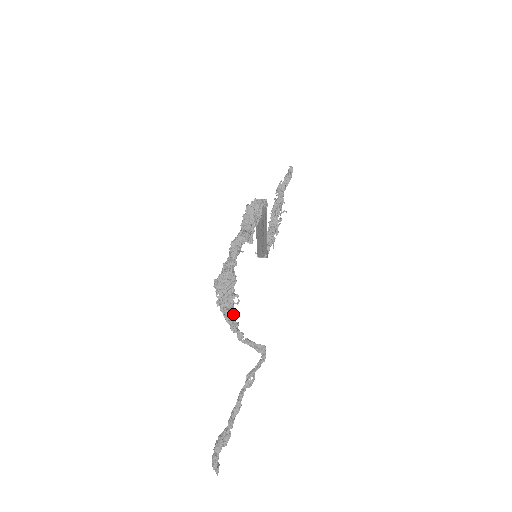
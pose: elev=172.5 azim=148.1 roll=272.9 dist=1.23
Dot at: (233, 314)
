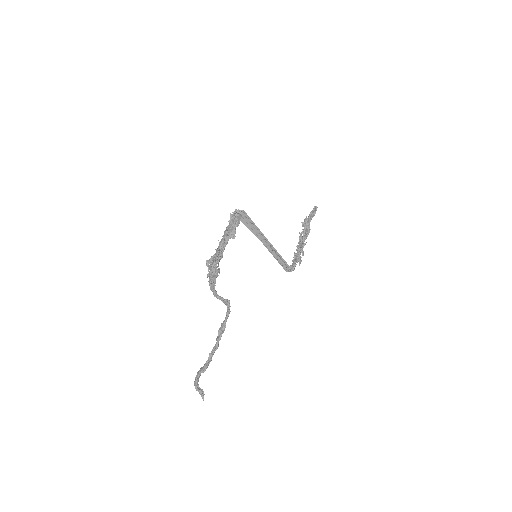
Dot at: (213, 280)
